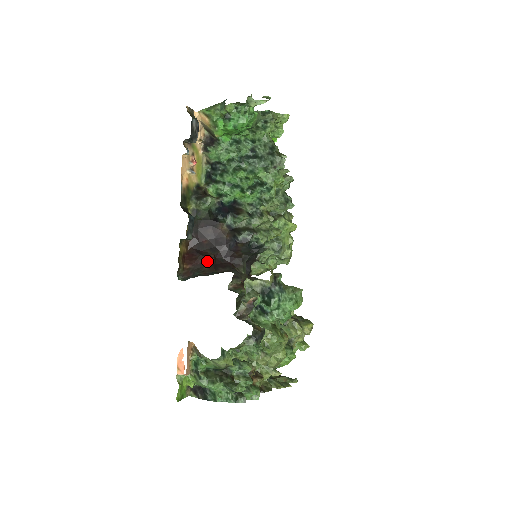
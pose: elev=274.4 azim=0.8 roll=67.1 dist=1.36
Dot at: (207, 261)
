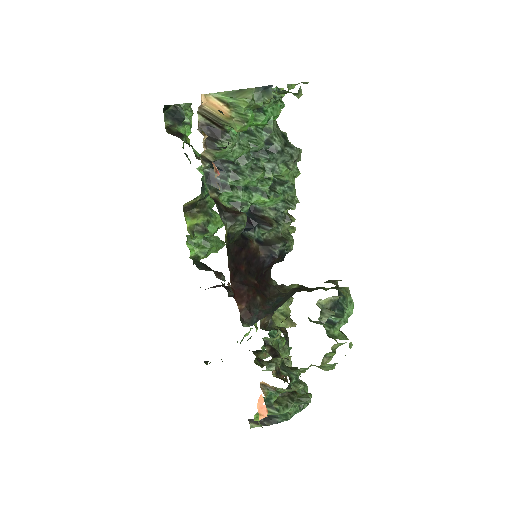
Dot at: (256, 291)
